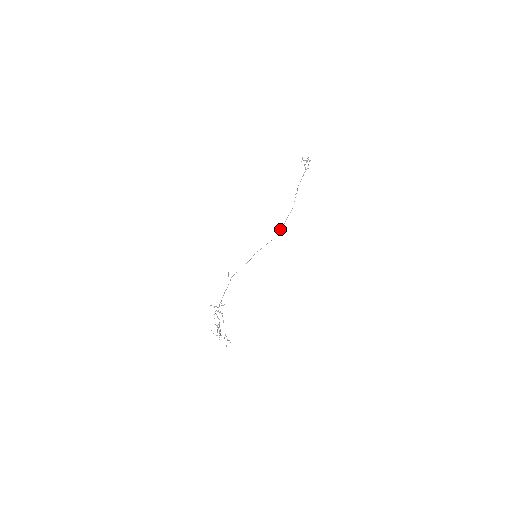
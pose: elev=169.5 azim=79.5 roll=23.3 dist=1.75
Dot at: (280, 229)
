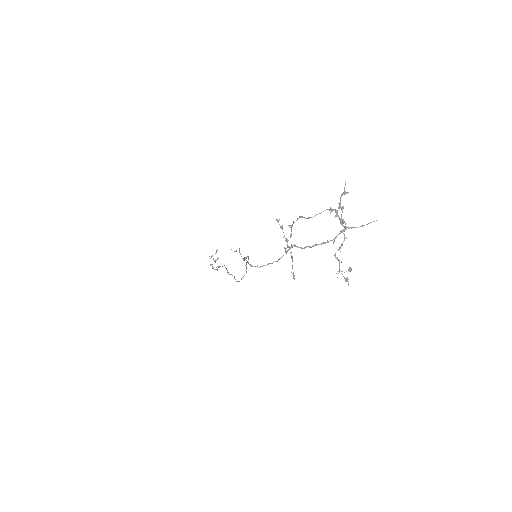
Dot at: (239, 281)
